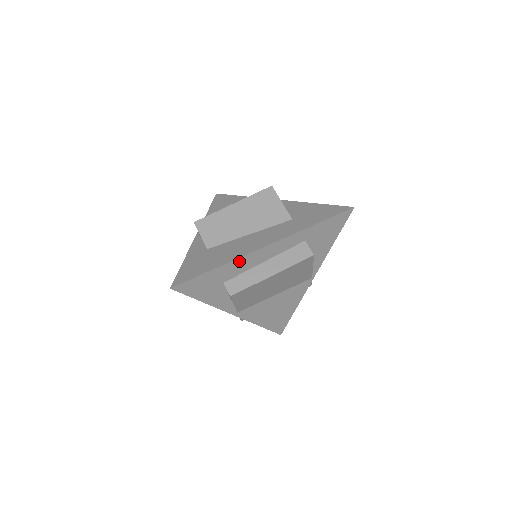
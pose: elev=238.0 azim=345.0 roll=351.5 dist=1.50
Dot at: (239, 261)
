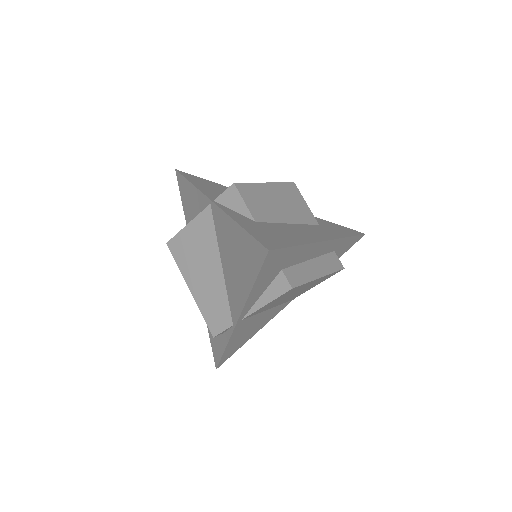
Dot at: (310, 247)
